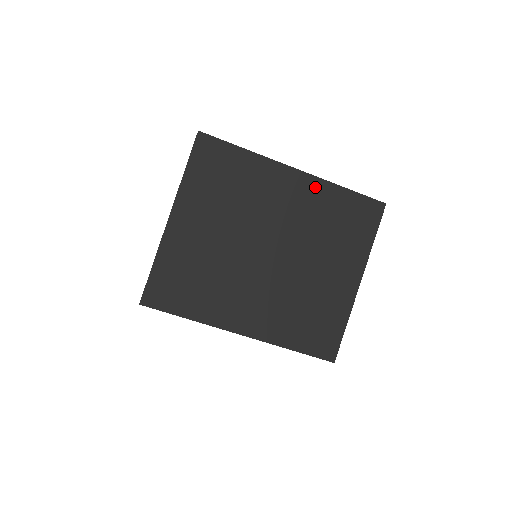
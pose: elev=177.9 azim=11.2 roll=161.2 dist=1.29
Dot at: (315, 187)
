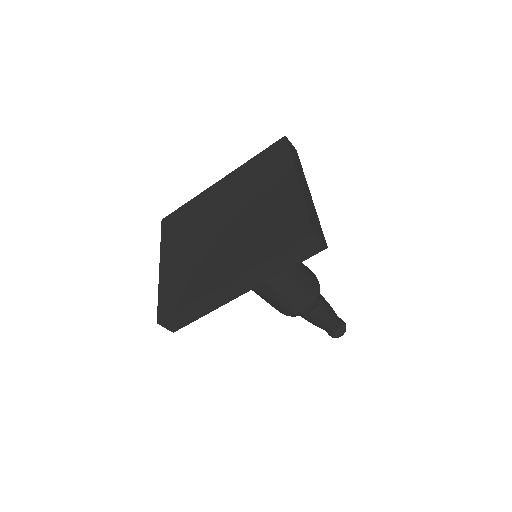
Dot at: (235, 175)
